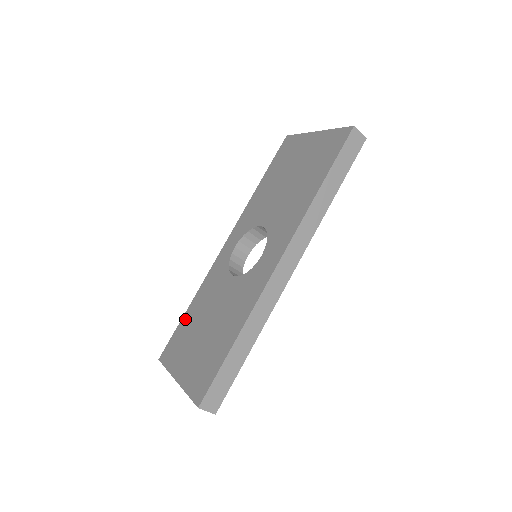
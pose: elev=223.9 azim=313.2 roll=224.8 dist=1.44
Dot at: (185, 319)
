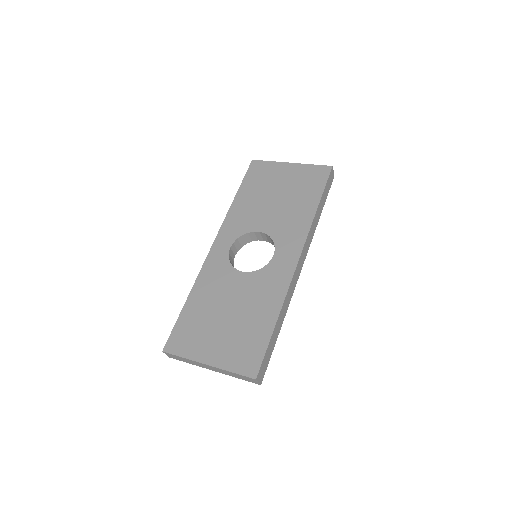
Dot at: (188, 311)
